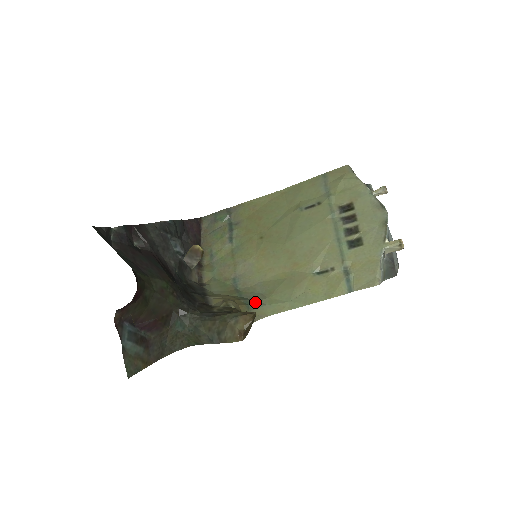
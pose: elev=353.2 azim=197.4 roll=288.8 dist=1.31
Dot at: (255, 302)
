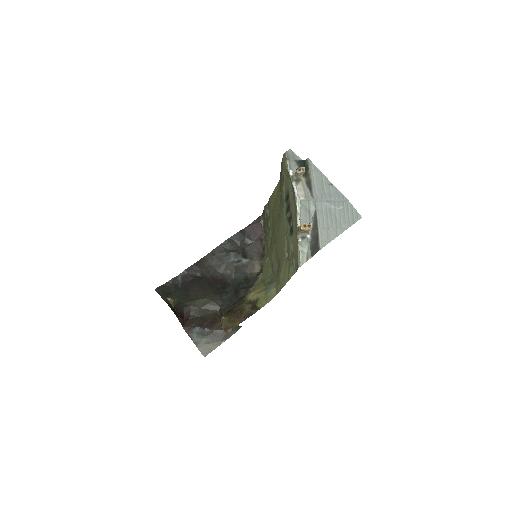
Dot at: (270, 286)
